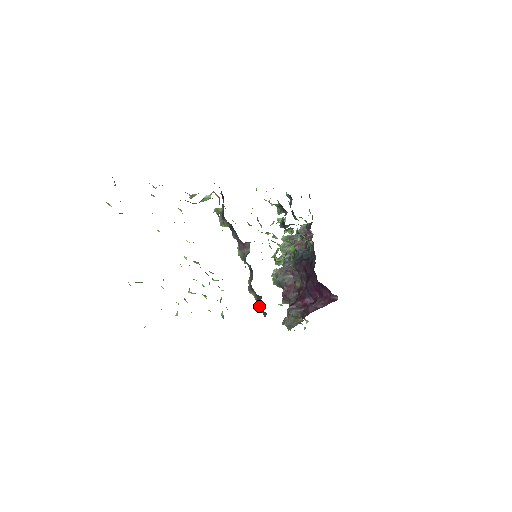
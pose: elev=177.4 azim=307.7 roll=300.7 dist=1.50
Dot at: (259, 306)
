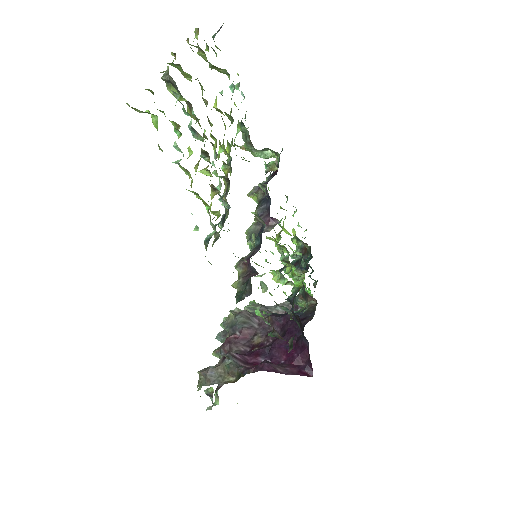
Dot at: (250, 277)
